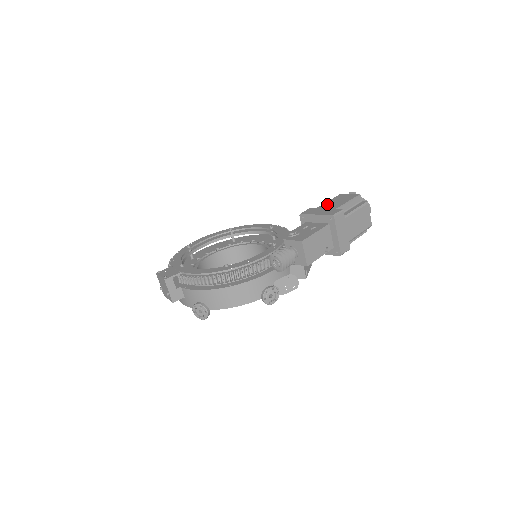
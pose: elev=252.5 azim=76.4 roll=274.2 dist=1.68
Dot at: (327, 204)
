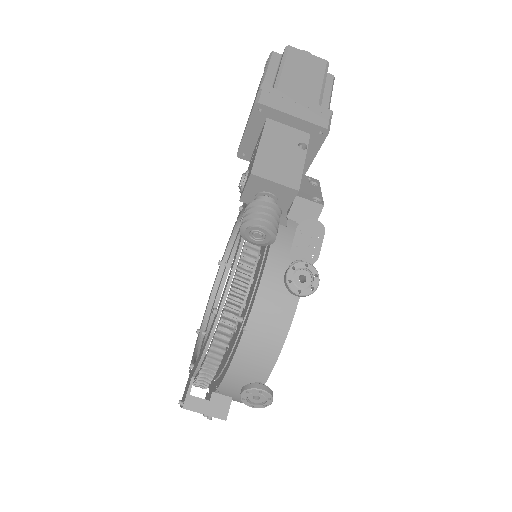
Dot at: occluded
